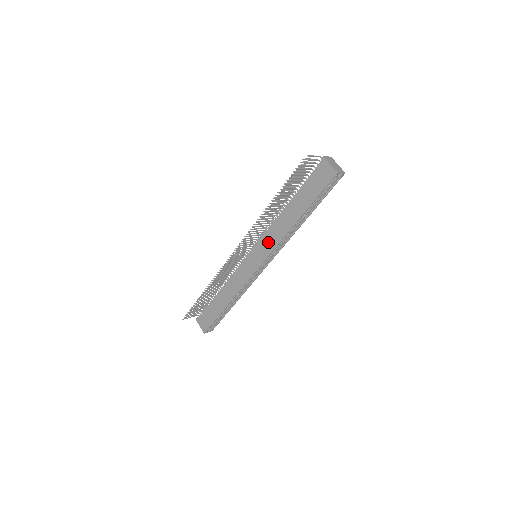
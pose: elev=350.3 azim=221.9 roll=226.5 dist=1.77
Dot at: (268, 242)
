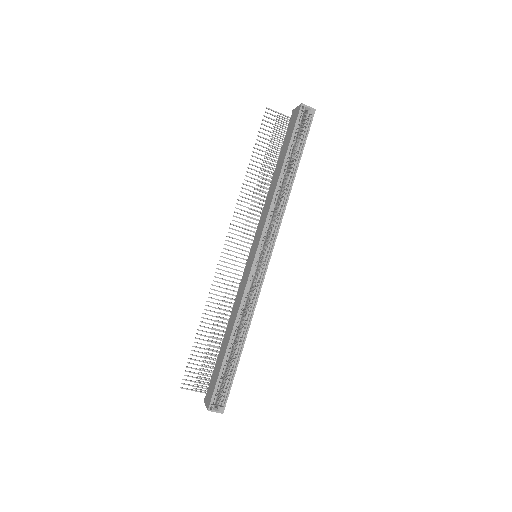
Dot at: (261, 224)
